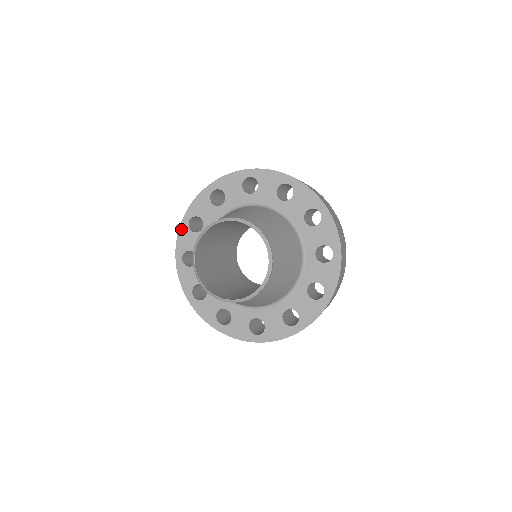
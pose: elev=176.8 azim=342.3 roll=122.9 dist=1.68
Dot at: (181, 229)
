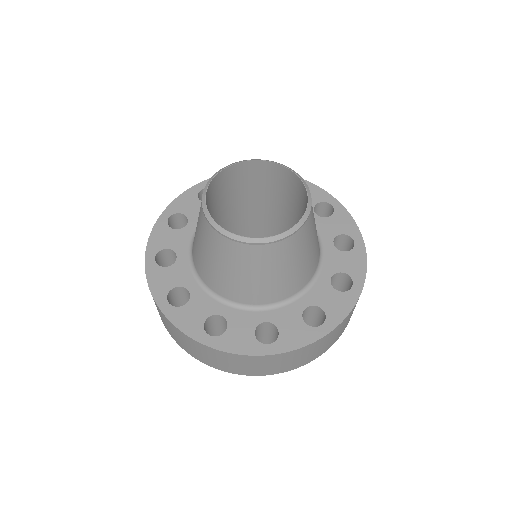
Dot at: (156, 226)
